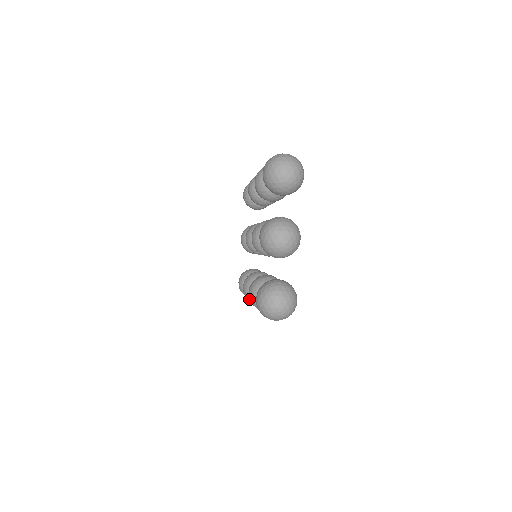
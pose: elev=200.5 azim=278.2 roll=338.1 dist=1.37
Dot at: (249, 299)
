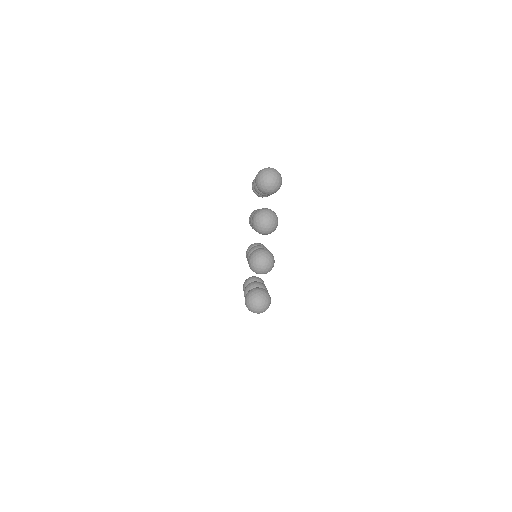
Dot at: (254, 257)
